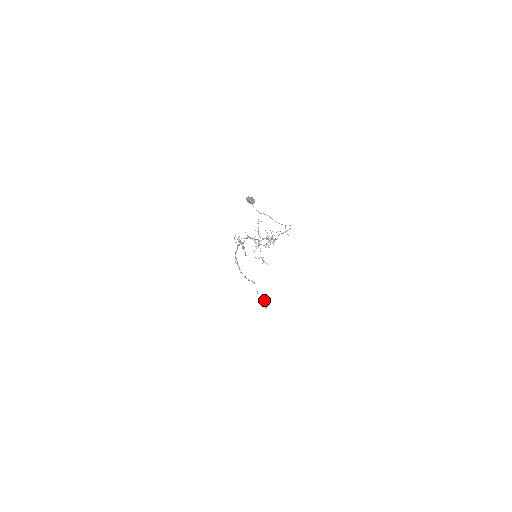
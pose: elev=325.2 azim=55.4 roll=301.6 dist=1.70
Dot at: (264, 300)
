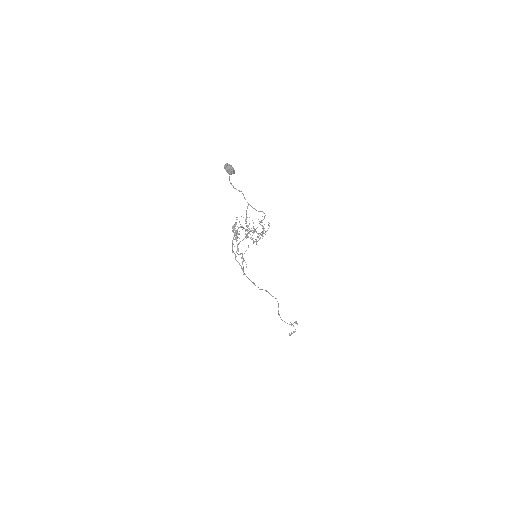
Dot at: occluded
